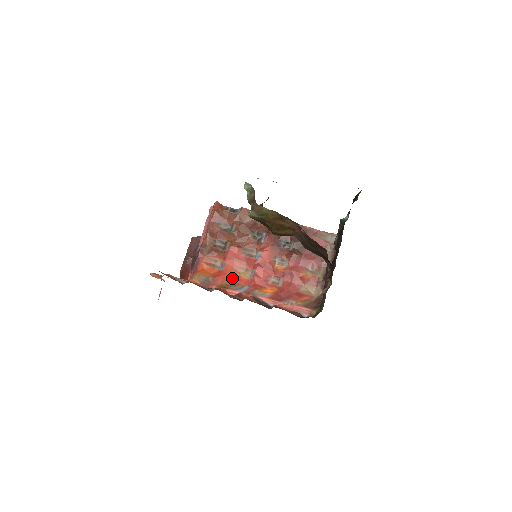
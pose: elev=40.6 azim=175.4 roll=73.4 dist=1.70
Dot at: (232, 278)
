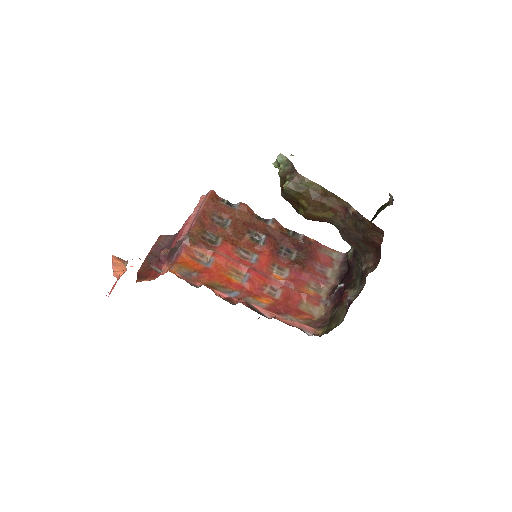
Dot at: (221, 278)
